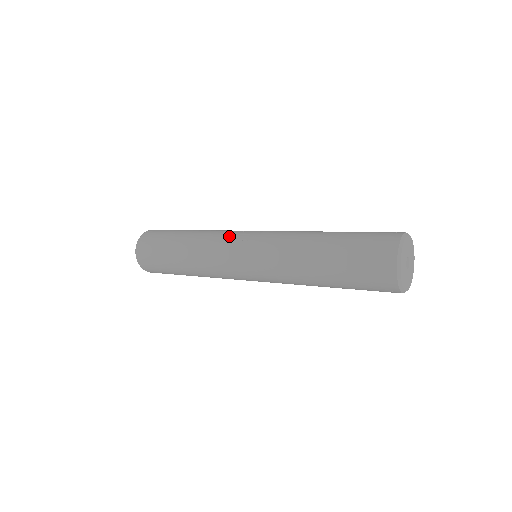
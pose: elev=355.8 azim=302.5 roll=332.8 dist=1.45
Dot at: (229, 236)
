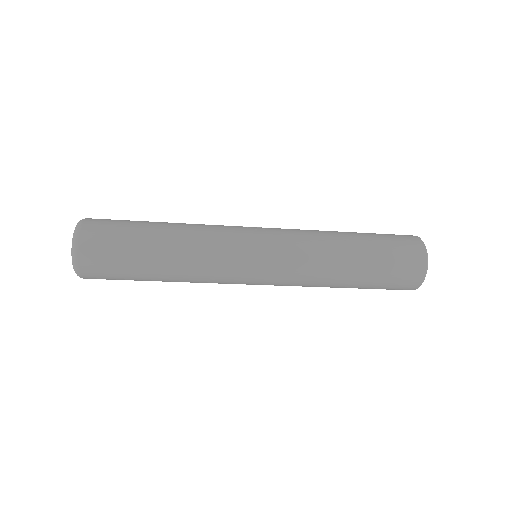
Dot at: (233, 226)
